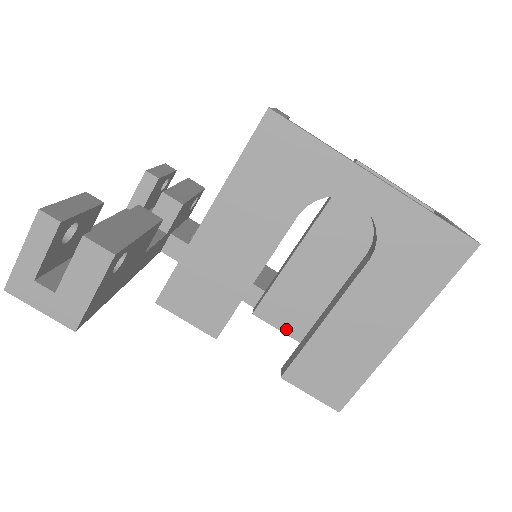
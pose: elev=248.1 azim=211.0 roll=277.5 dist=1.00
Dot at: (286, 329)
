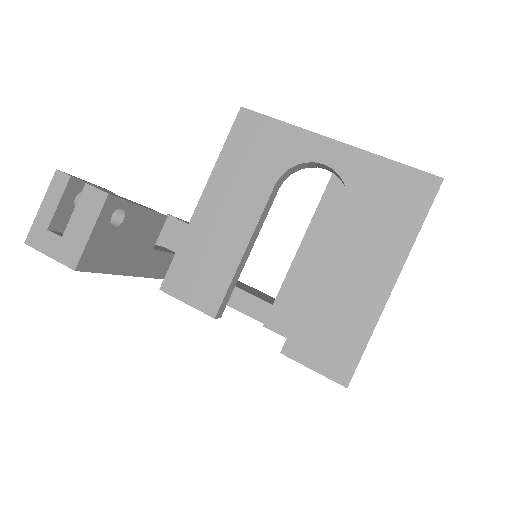
Dot at: occluded
